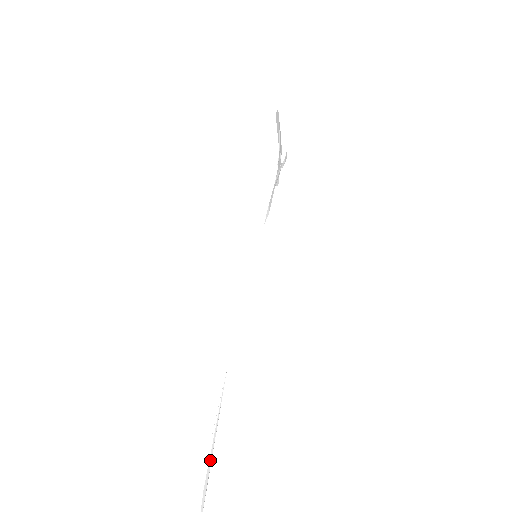
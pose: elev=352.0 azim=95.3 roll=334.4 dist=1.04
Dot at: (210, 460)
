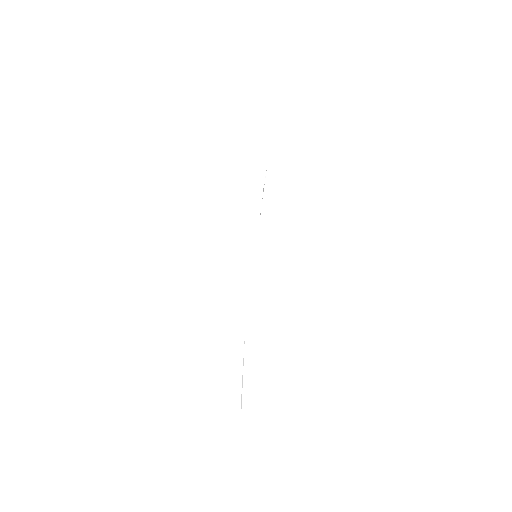
Dot at: (242, 377)
